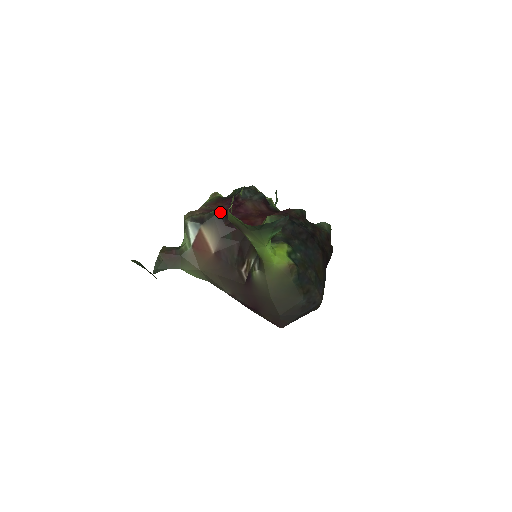
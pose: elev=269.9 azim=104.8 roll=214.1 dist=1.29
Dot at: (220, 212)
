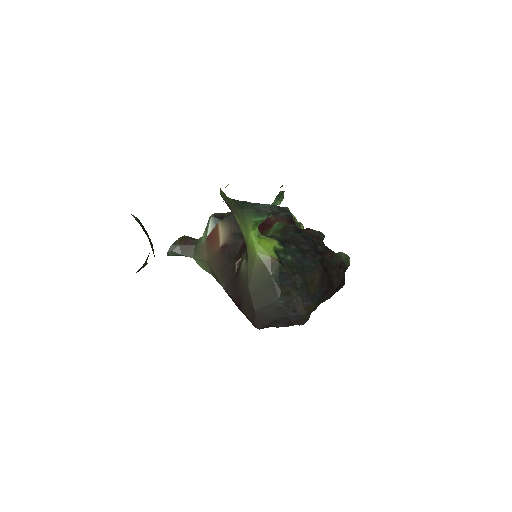
Dot at: occluded
